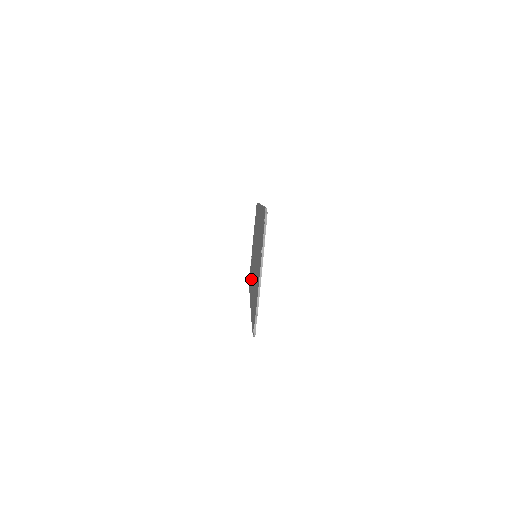
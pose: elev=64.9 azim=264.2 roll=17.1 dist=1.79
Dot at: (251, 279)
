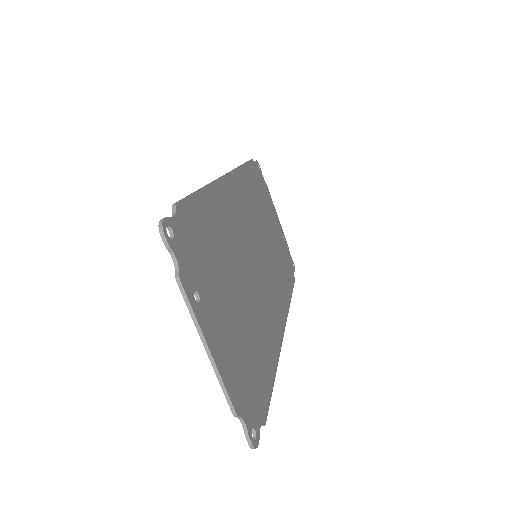
Dot at: occluded
